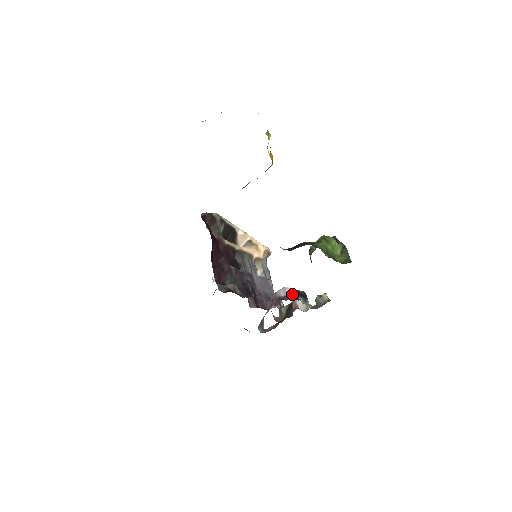
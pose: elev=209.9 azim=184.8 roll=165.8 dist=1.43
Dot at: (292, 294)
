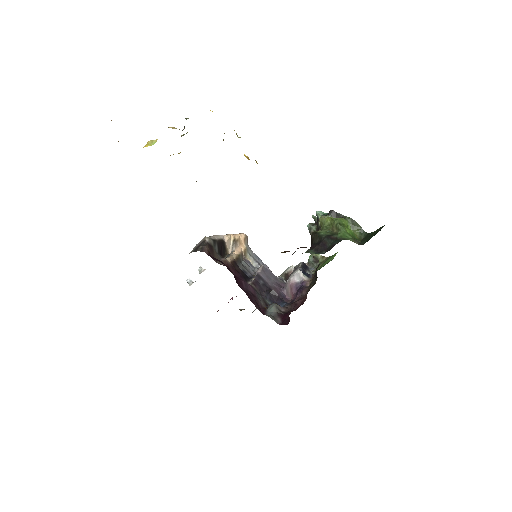
Dot at: (304, 274)
